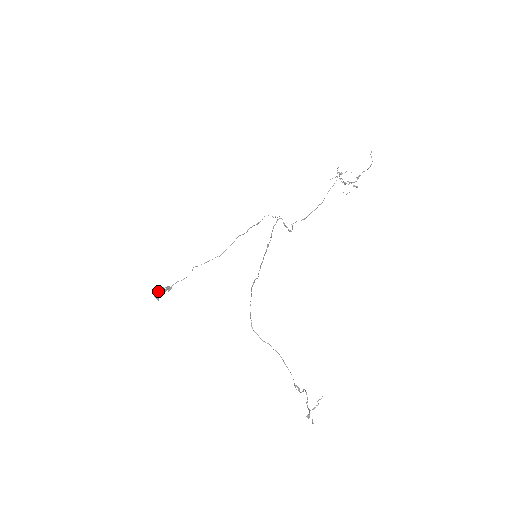
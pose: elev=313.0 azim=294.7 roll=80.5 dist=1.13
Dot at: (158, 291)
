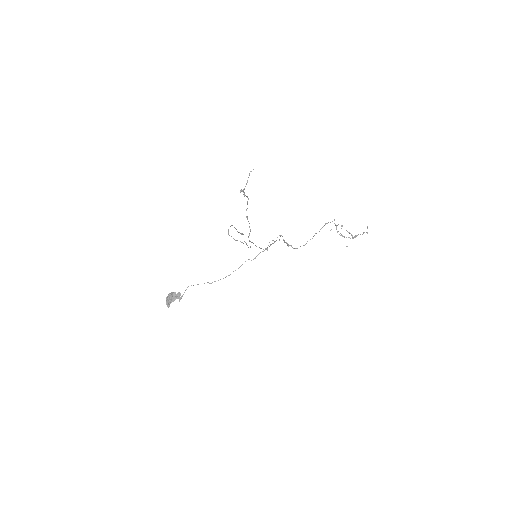
Dot at: (170, 293)
